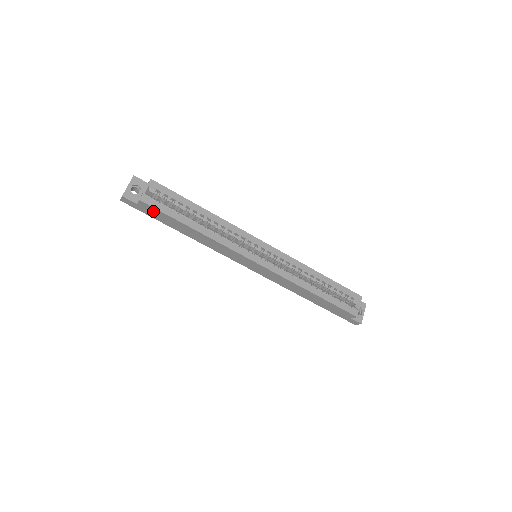
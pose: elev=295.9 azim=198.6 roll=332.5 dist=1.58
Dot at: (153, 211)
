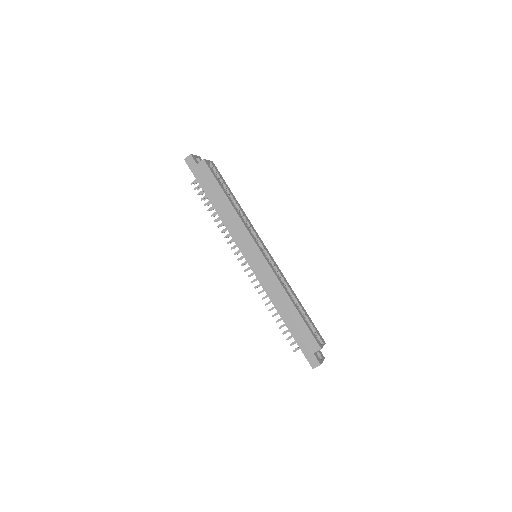
Dot at: (206, 174)
